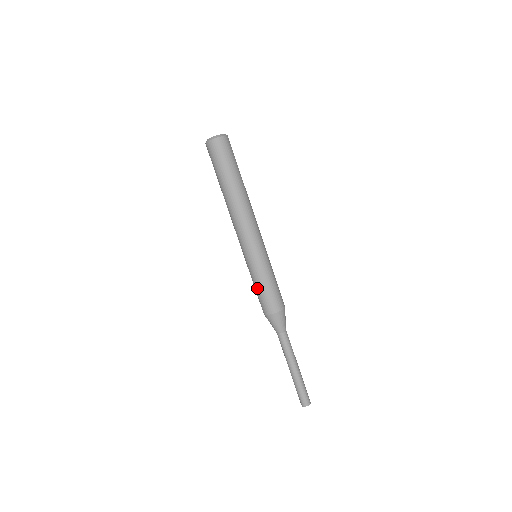
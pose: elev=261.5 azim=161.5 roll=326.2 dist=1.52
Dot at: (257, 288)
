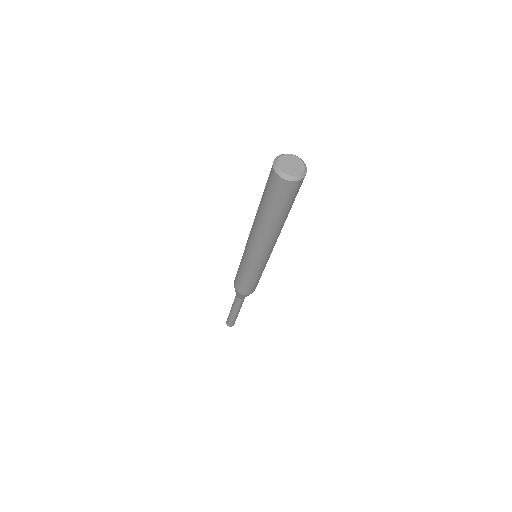
Dot at: (238, 272)
